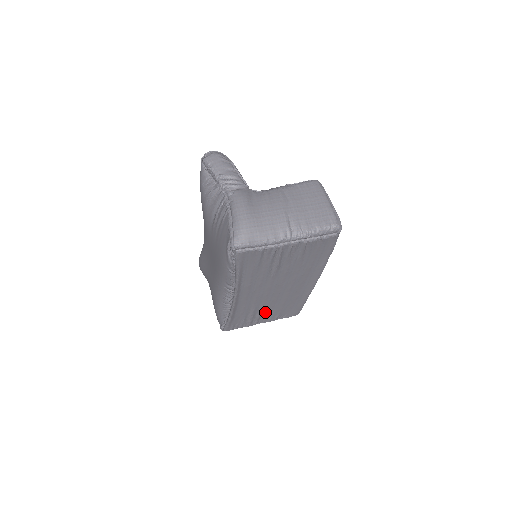
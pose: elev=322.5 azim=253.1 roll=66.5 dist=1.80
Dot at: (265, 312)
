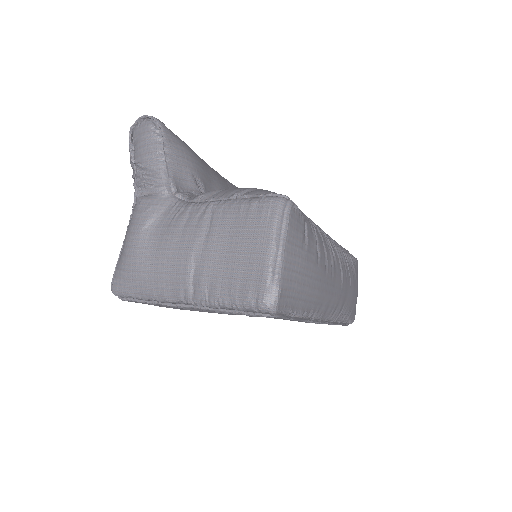
Dot at: occluded
